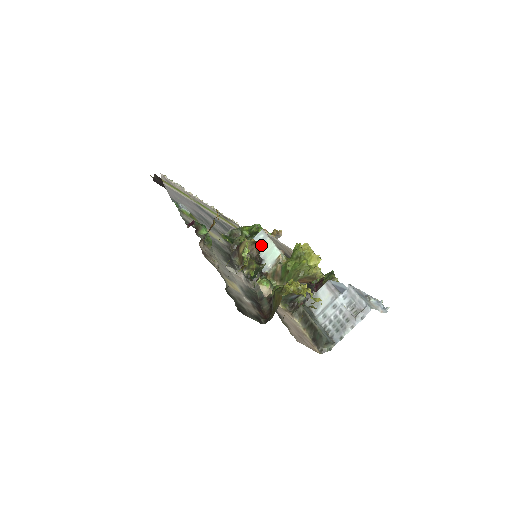
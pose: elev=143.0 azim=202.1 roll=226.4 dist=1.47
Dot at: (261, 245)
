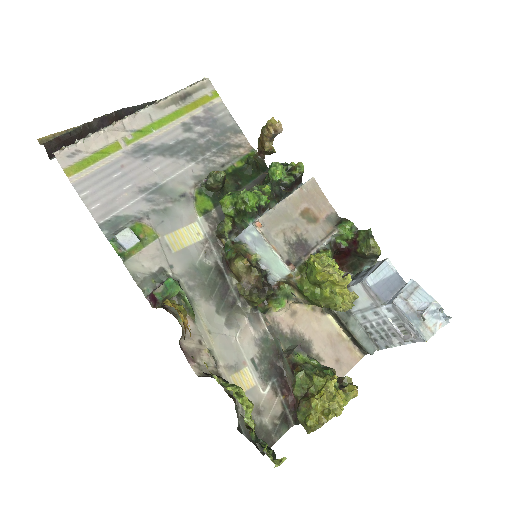
Dot at: (258, 247)
